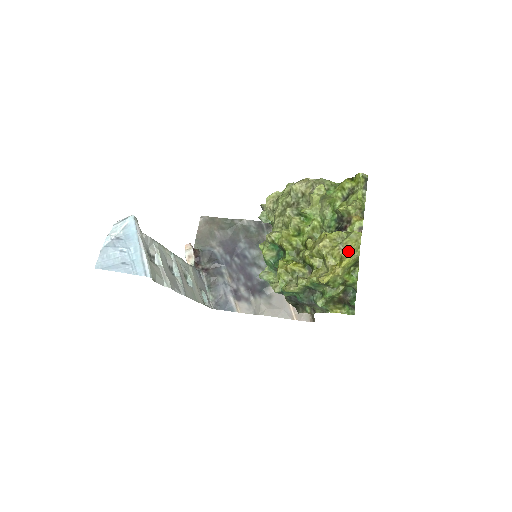
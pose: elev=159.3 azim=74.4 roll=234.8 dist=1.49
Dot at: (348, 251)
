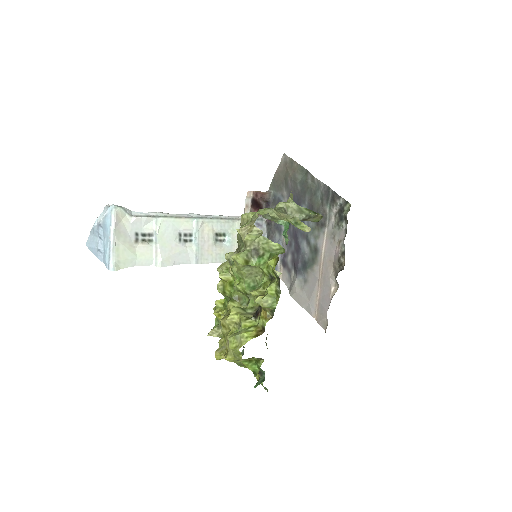
Dot at: occluded
